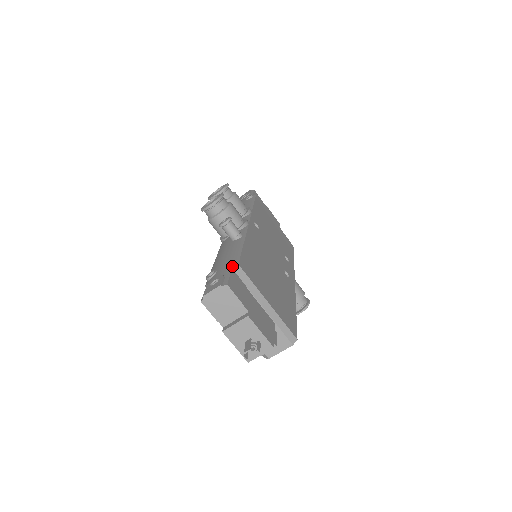
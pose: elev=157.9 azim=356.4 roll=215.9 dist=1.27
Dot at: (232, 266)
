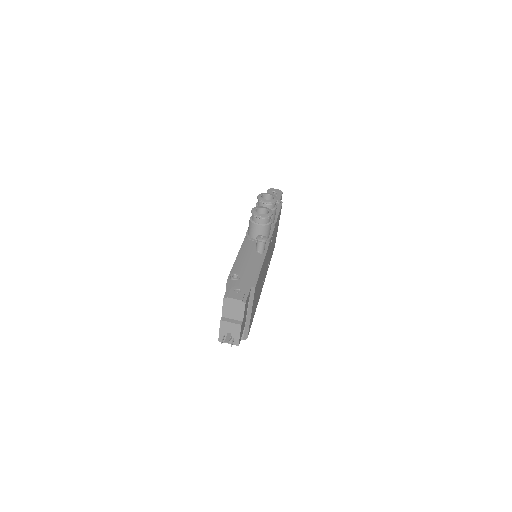
Dot at: (252, 285)
